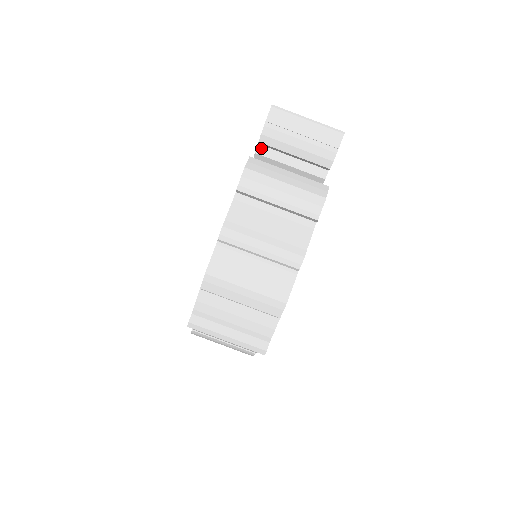
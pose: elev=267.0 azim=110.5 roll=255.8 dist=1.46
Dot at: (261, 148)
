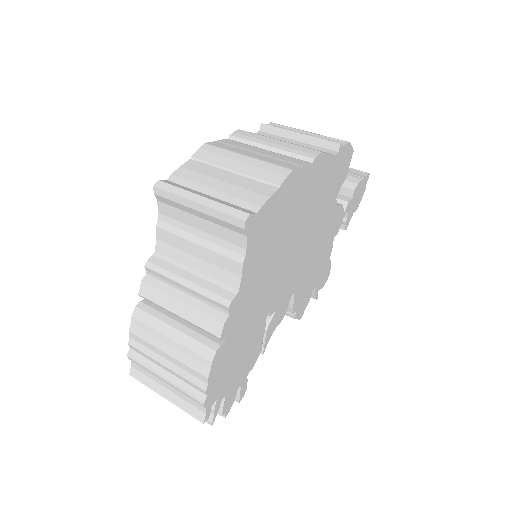
Dot at: occluded
